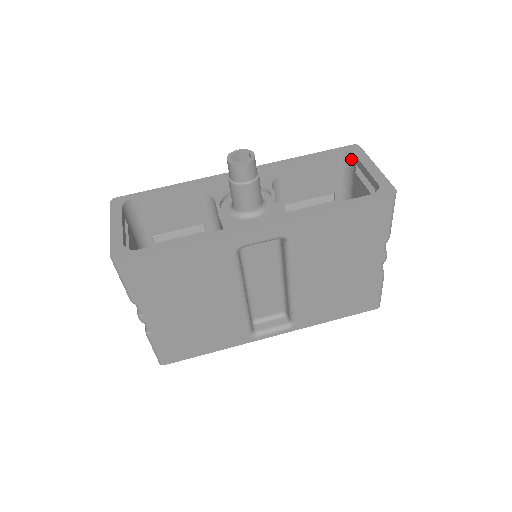
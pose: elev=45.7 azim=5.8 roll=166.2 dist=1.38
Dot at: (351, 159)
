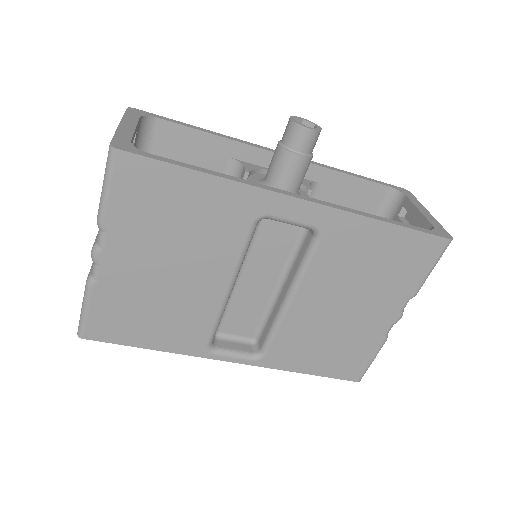
Dot at: (398, 200)
